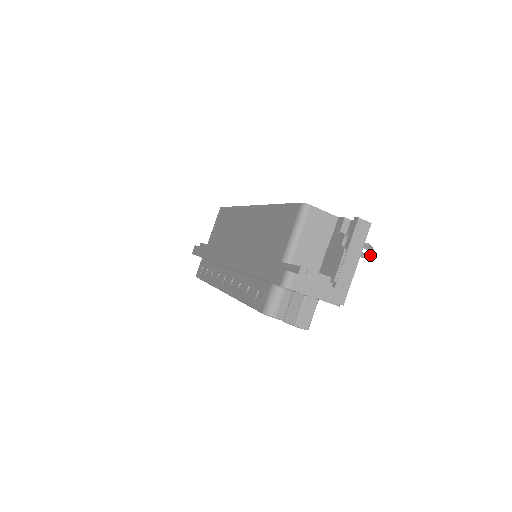
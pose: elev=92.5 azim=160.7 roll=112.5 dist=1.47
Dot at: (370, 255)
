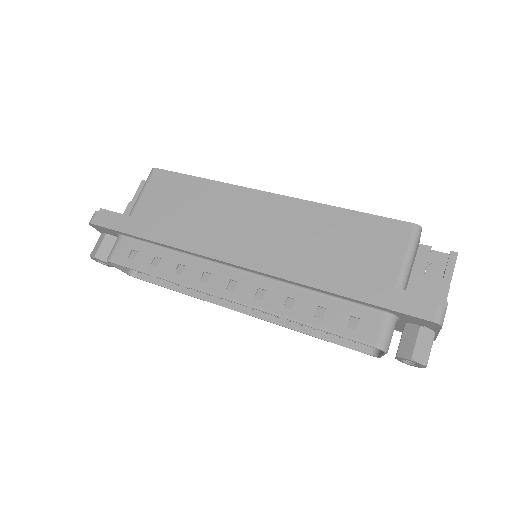
Dot at: occluded
